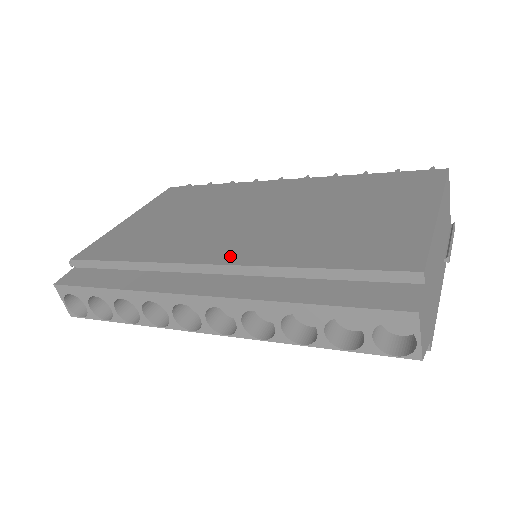
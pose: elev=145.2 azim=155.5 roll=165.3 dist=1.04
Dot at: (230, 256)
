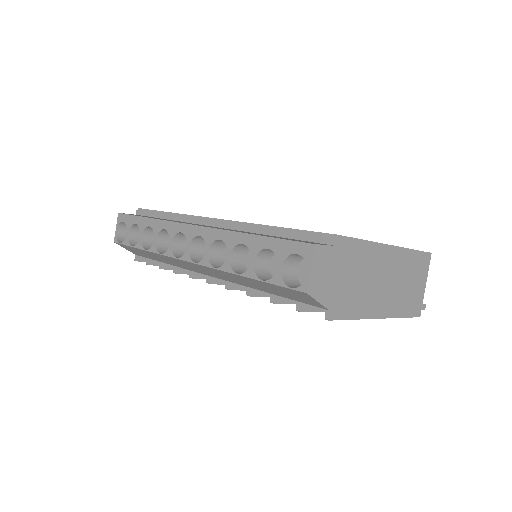
Dot at: occluded
